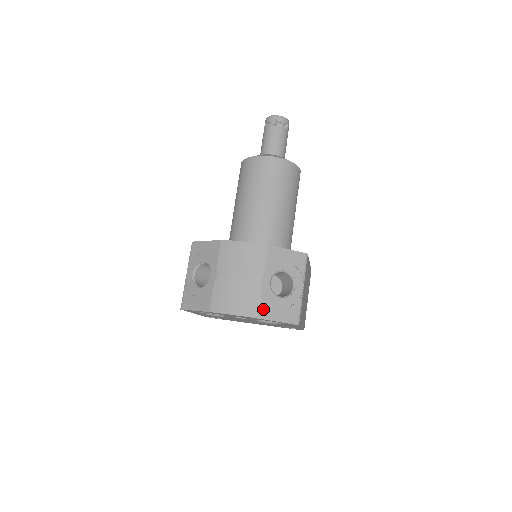
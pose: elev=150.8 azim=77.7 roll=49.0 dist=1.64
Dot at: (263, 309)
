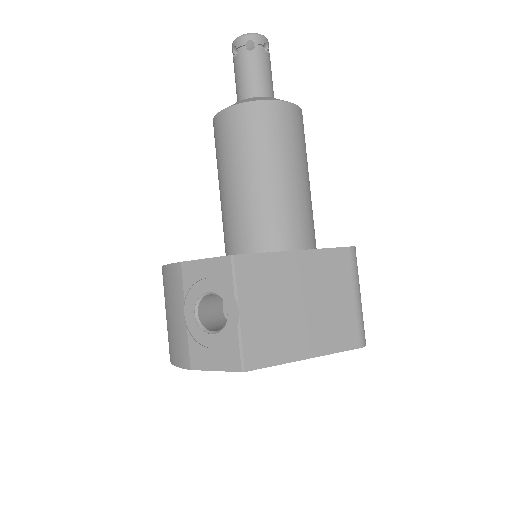
Dot at: (193, 355)
